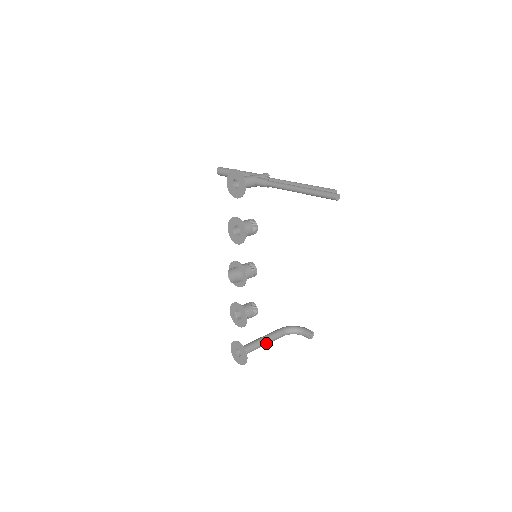
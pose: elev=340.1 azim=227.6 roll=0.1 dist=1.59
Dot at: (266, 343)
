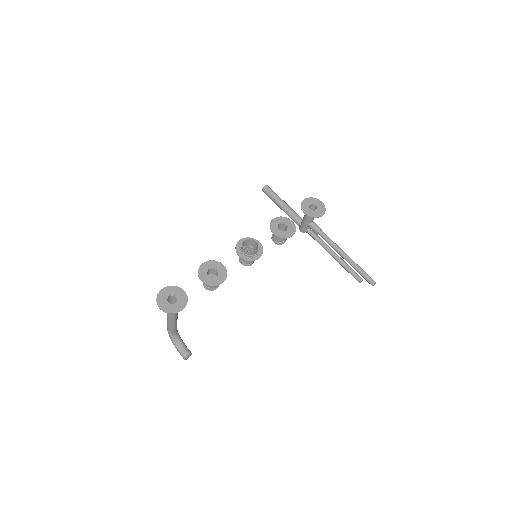
Dot at: (174, 320)
